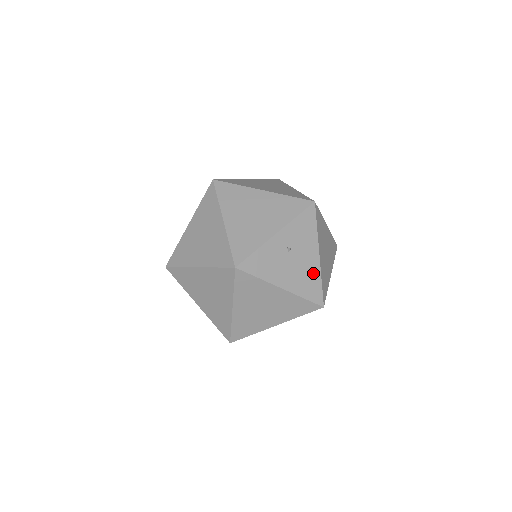
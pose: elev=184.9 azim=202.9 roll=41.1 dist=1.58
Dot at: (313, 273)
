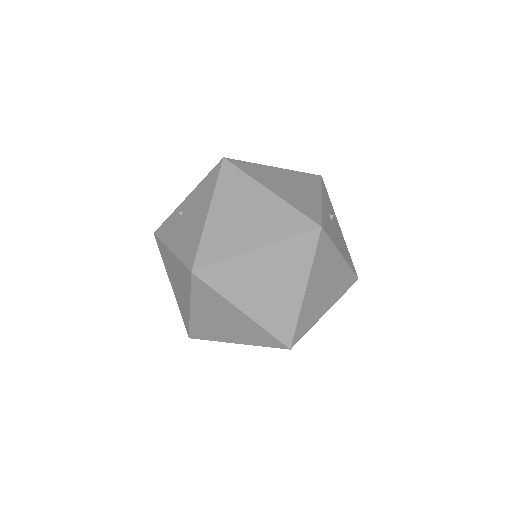
Dot at: (344, 244)
